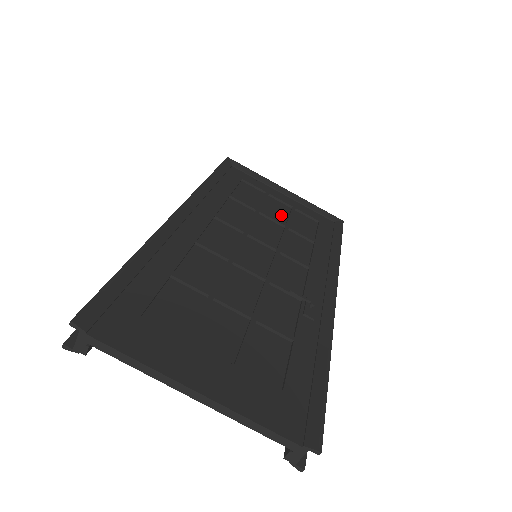
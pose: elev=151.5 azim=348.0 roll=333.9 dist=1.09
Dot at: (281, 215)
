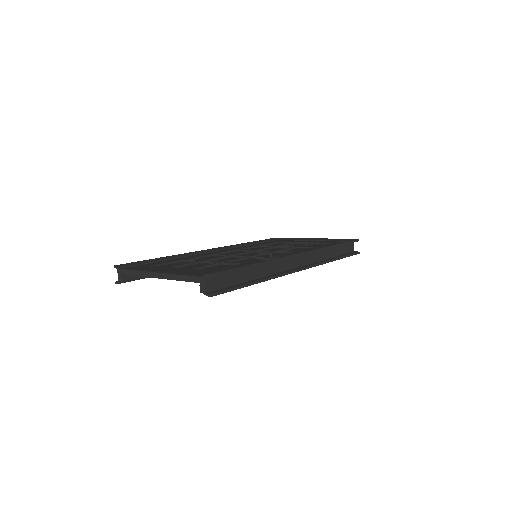
Dot at: occluded
